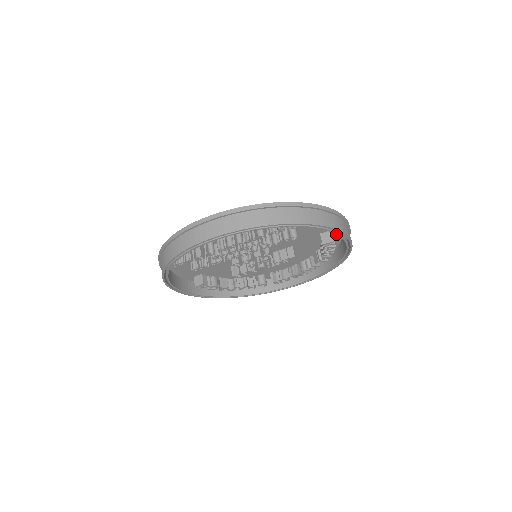
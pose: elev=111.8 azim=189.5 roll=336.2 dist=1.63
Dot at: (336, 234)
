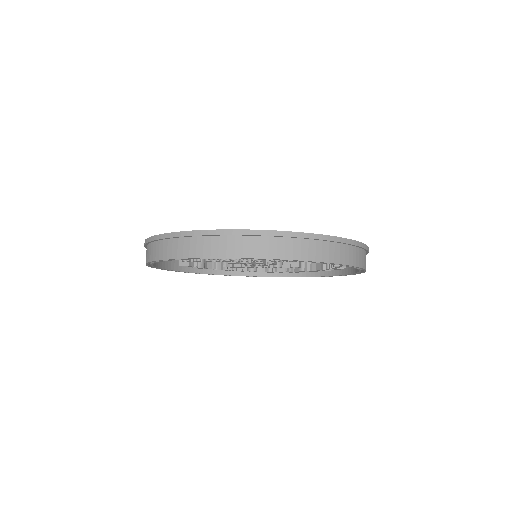
Dot at: occluded
